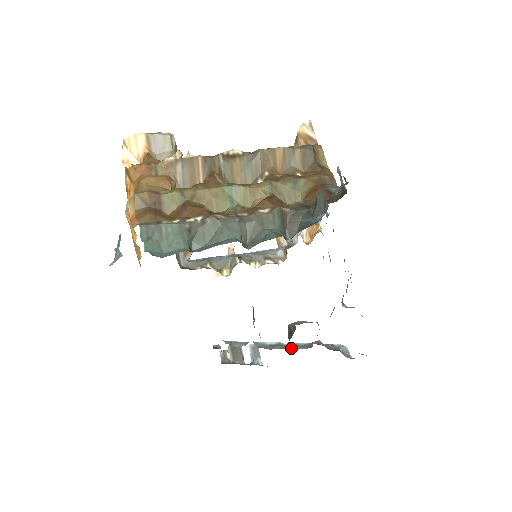
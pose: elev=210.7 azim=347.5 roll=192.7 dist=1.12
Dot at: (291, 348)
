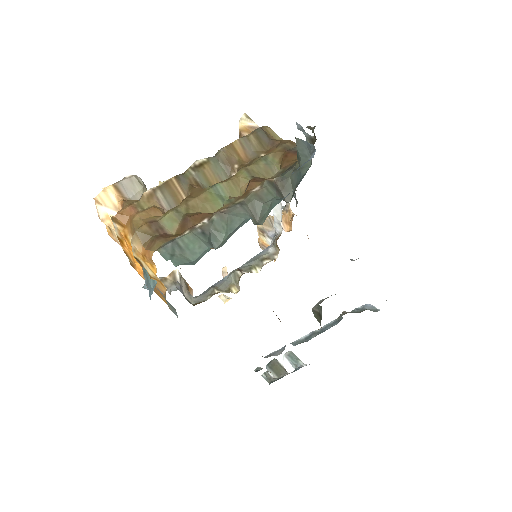
Dot at: (325, 330)
